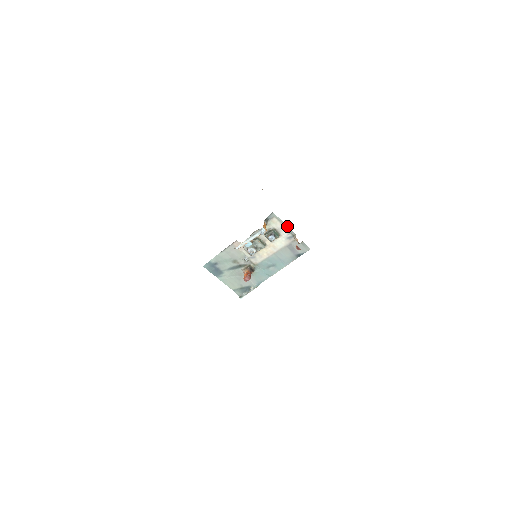
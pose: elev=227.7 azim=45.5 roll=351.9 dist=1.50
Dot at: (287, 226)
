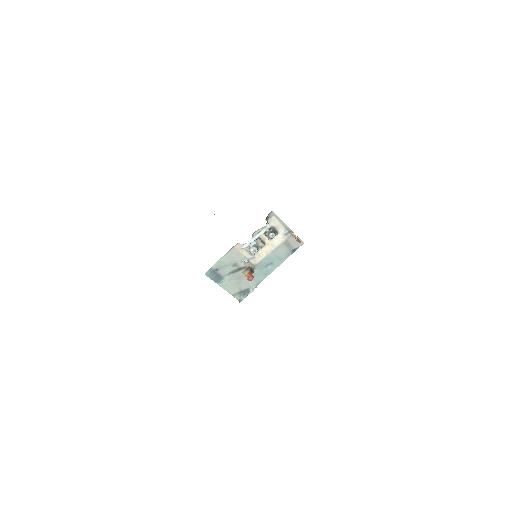
Dot at: (284, 223)
